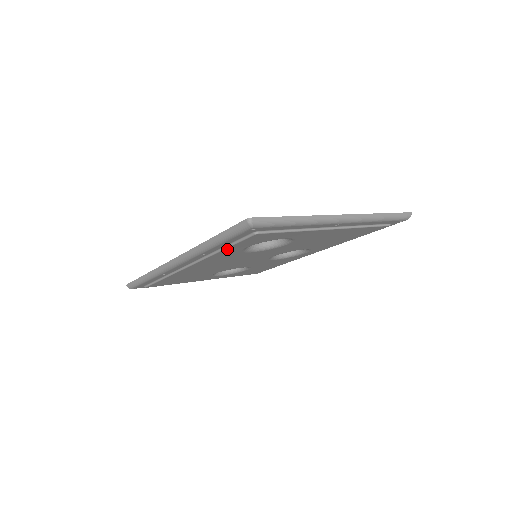
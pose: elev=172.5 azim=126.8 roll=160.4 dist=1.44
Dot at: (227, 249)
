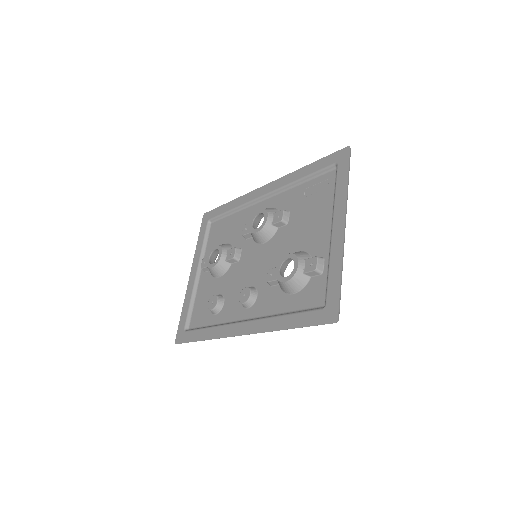
Dot at: occluded
